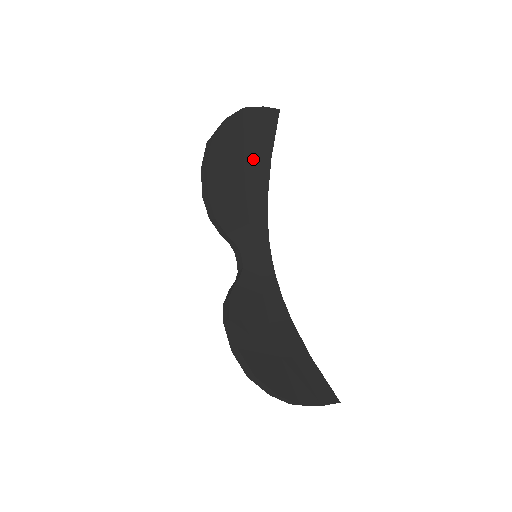
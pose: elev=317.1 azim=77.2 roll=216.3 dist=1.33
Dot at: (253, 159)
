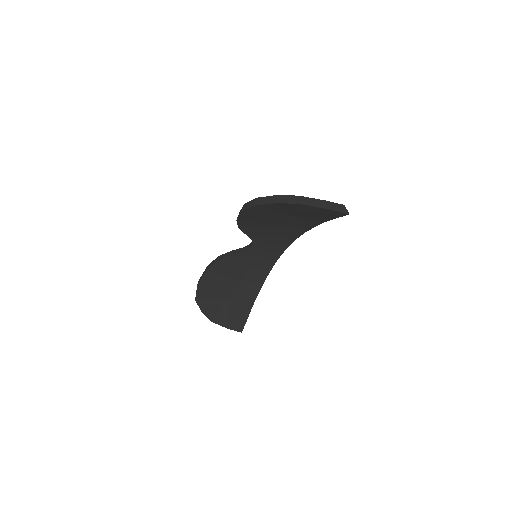
Dot at: (301, 217)
